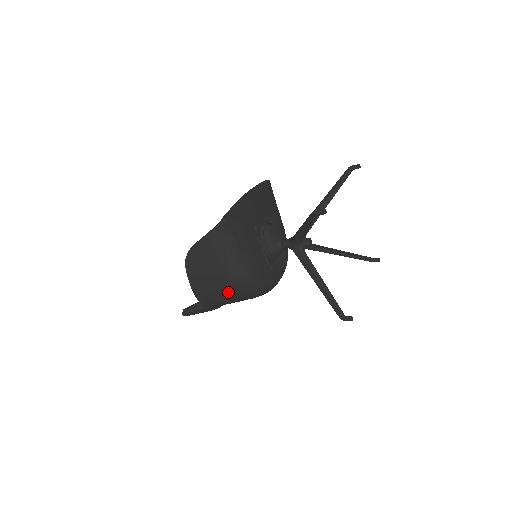
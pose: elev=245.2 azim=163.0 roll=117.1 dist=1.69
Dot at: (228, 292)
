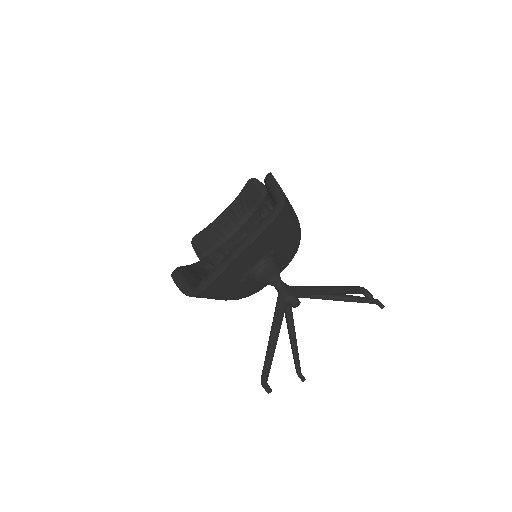
Dot at: occluded
